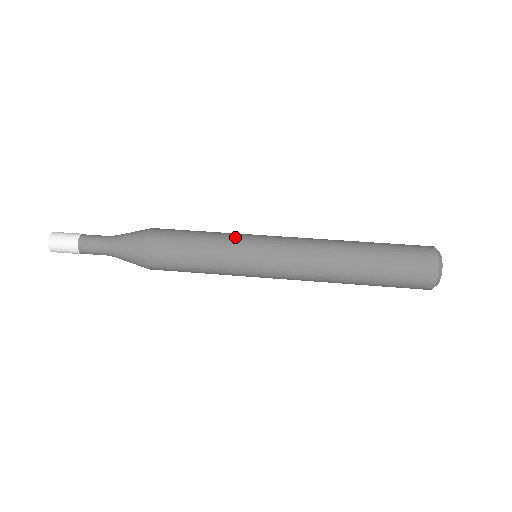
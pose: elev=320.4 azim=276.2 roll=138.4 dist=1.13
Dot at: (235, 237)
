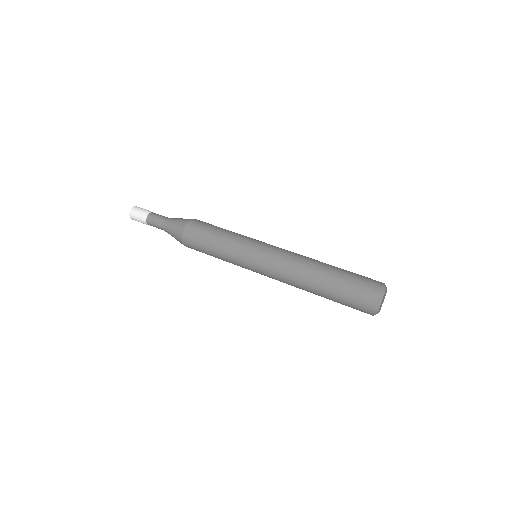
Dot at: occluded
